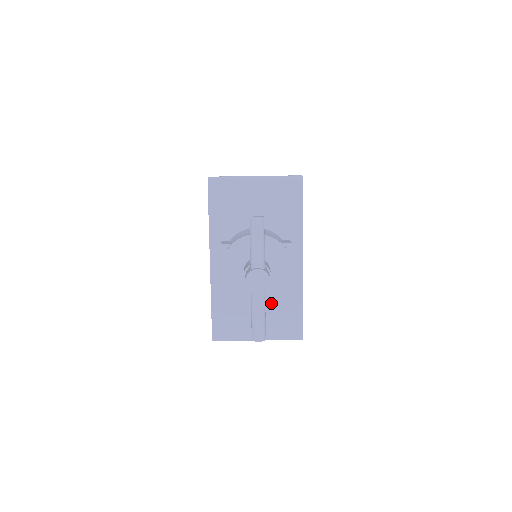
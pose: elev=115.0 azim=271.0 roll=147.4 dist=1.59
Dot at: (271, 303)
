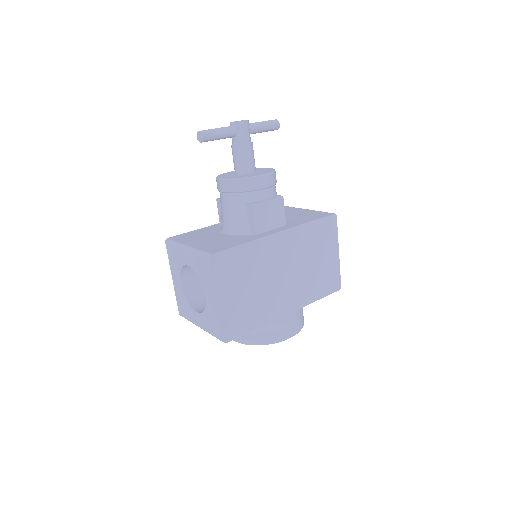
Dot at: (226, 238)
